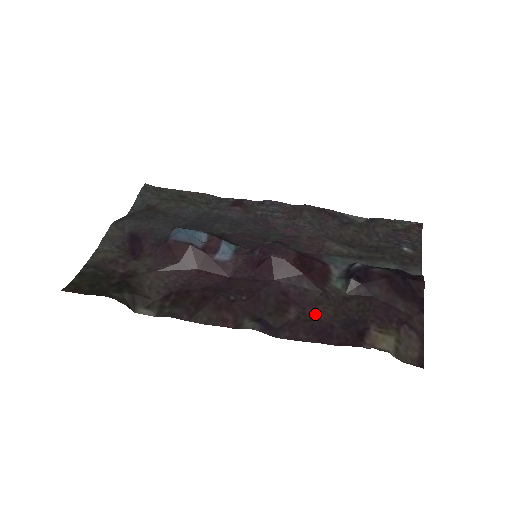
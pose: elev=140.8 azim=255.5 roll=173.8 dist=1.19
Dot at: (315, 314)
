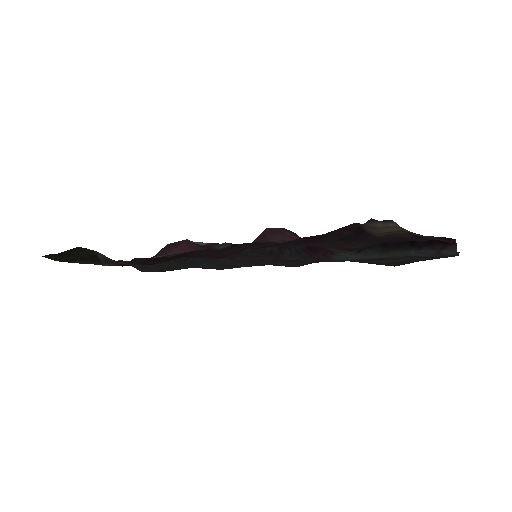
Dot at: (307, 244)
